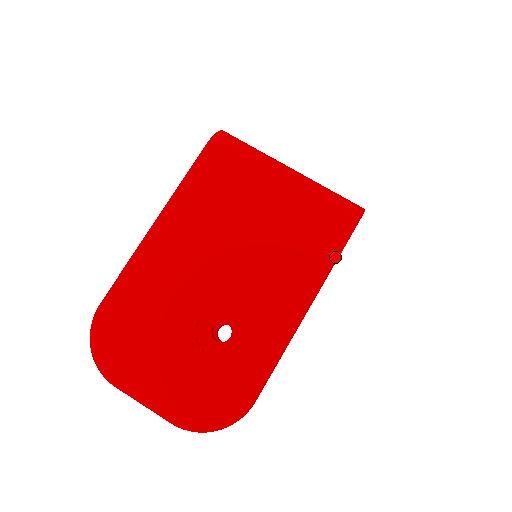
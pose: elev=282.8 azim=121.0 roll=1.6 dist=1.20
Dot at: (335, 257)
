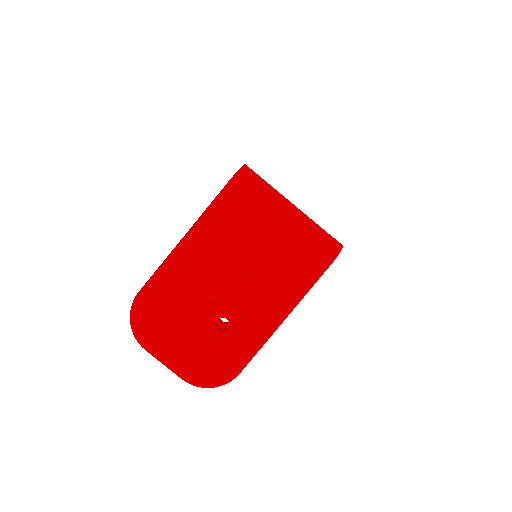
Dot at: (312, 283)
